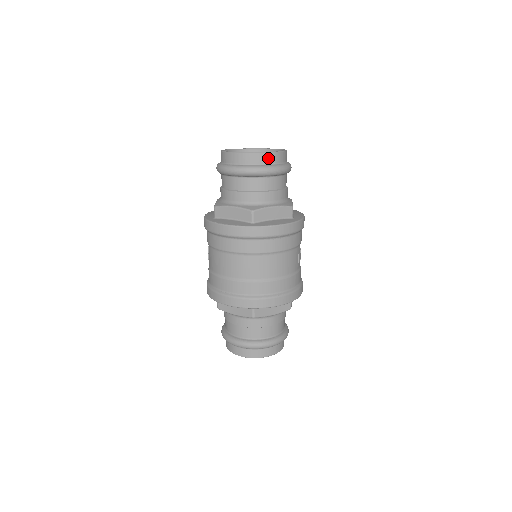
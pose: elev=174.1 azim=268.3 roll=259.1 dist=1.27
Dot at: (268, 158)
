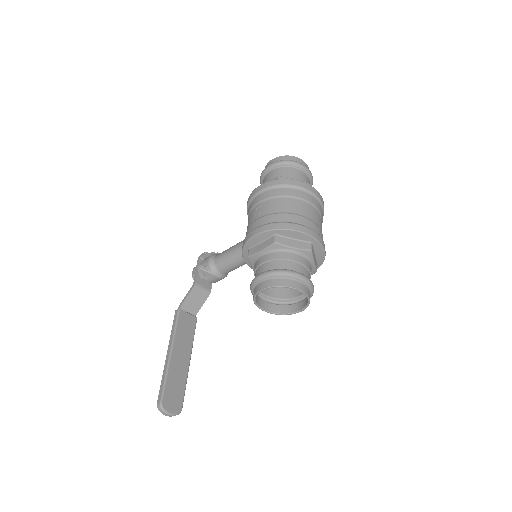
Dot at: occluded
